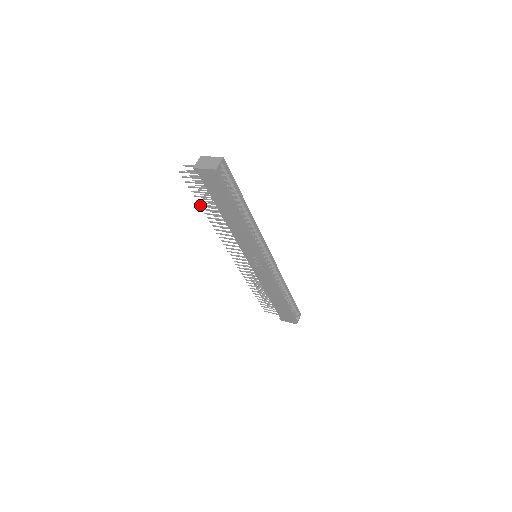
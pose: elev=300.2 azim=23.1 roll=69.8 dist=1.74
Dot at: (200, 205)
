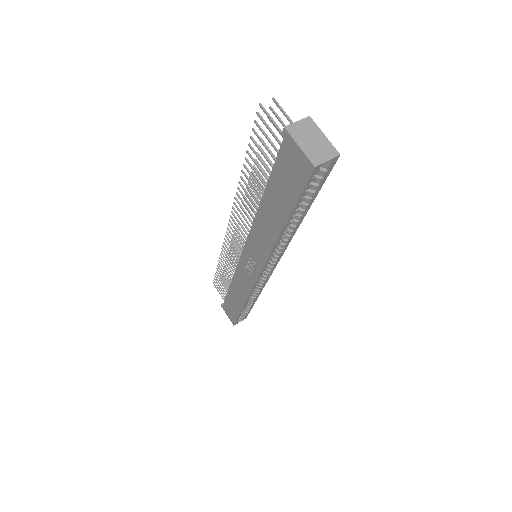
Dot at: (246, 159)
